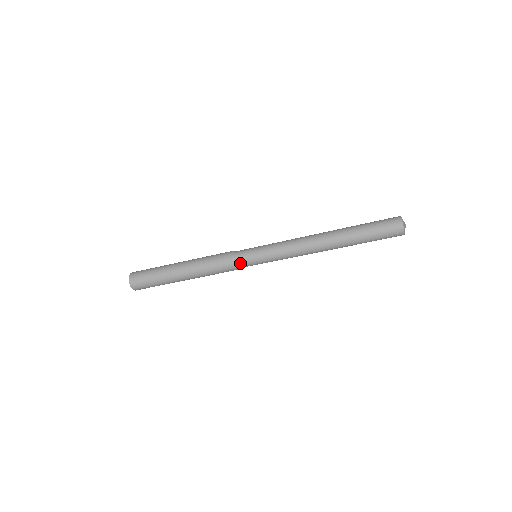
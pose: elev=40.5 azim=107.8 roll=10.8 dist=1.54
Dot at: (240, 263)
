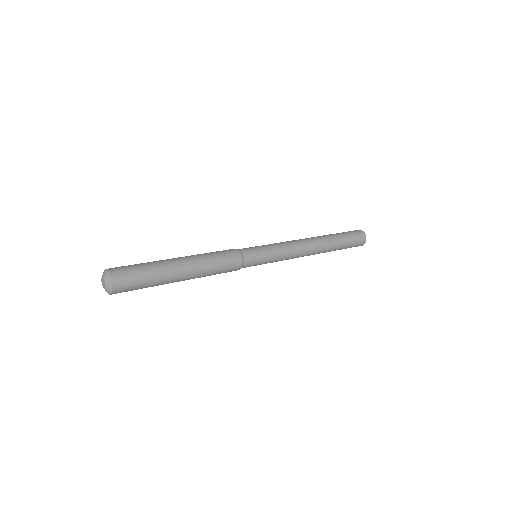
Dot at: (245, 267)
